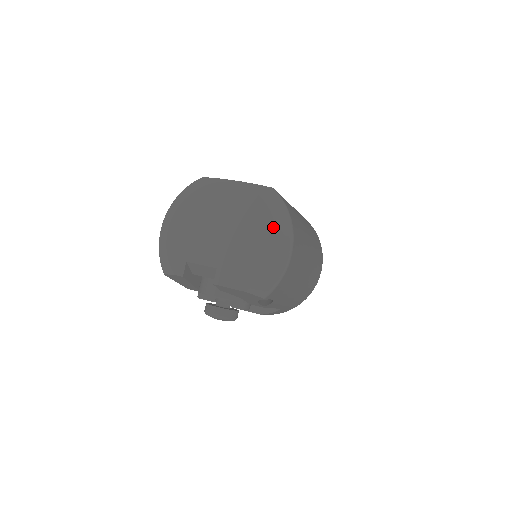
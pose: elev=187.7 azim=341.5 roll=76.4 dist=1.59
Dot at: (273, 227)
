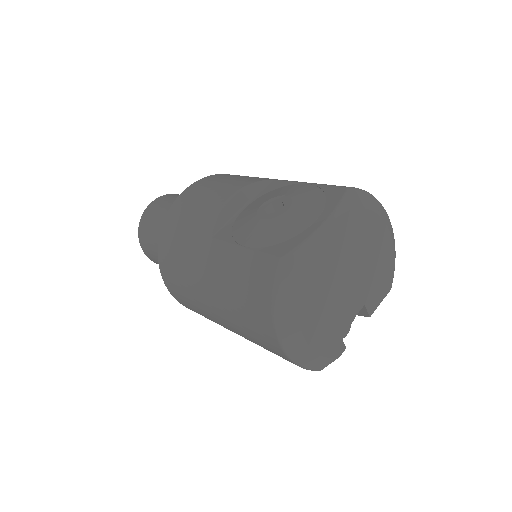
Dot at: (381, 220)
